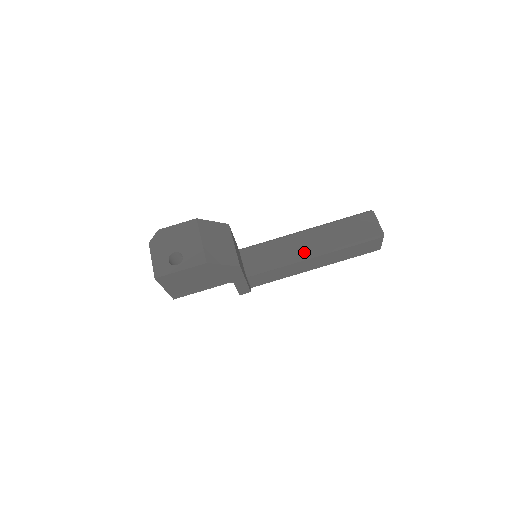
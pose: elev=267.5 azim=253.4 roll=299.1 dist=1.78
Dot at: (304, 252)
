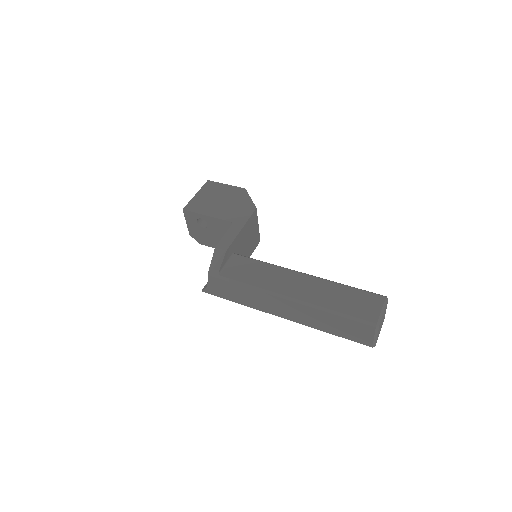
Dot at: occluded
